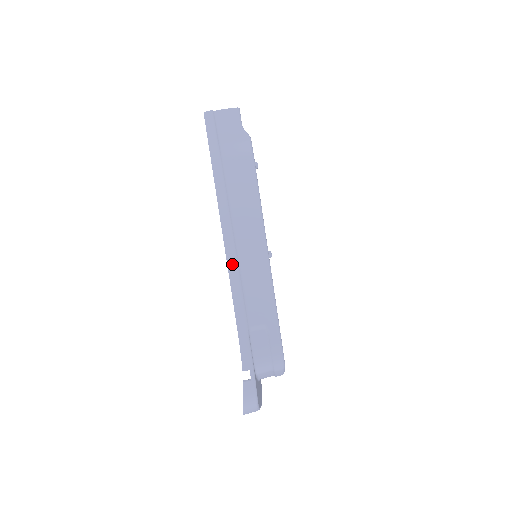
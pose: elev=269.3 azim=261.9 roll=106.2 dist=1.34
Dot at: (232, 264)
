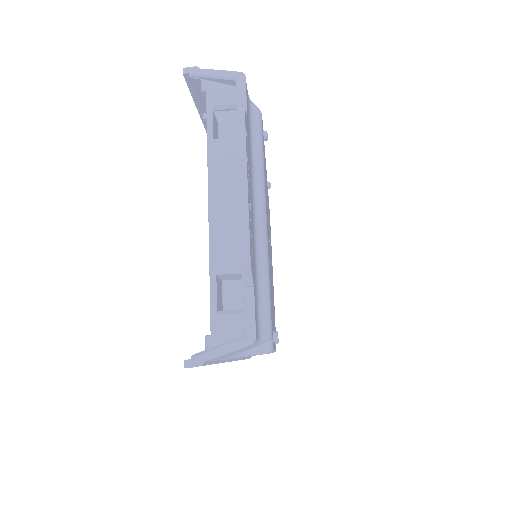
Dot at: occluded
